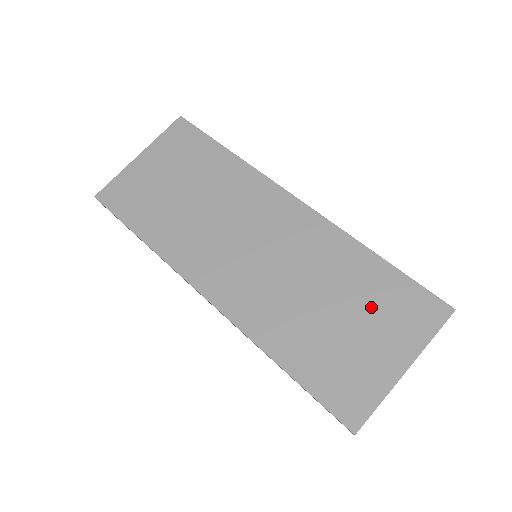
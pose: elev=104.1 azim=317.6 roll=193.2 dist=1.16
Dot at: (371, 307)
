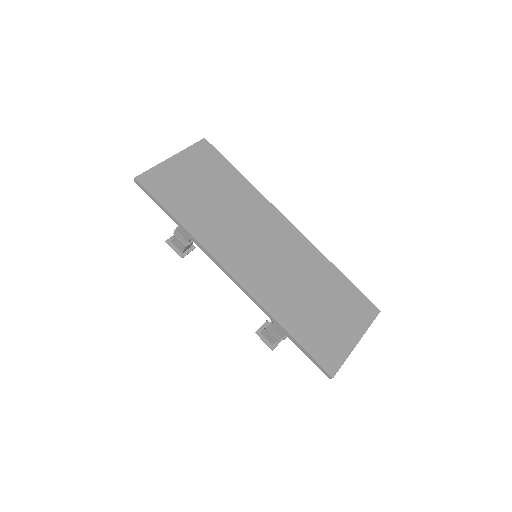
Dot at: (338, 302)
